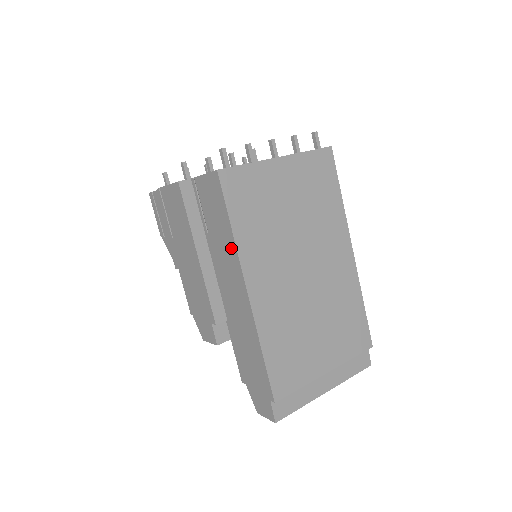
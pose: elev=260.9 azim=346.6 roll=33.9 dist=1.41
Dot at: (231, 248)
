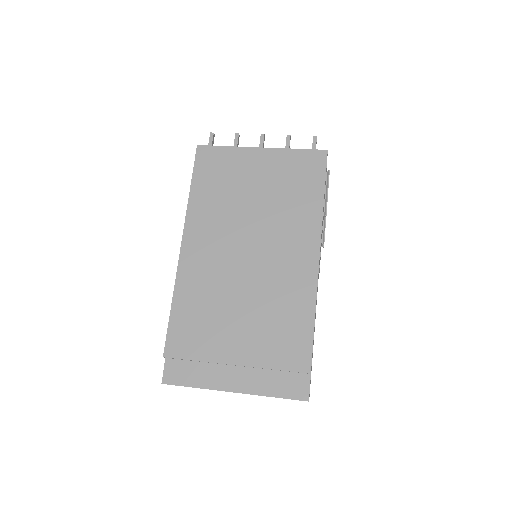
Dot at: occluded
